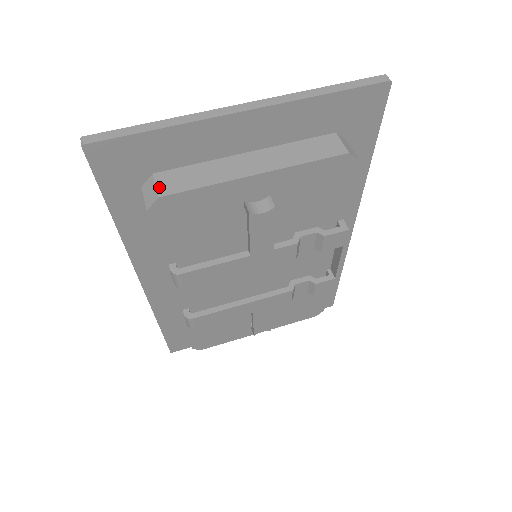
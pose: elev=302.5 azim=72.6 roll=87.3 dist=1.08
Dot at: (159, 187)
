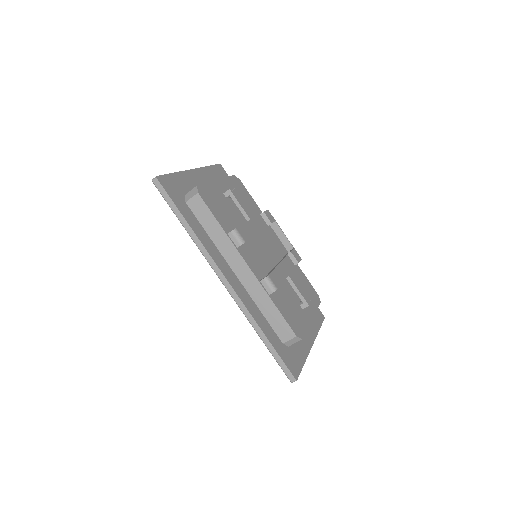
Dot at: (193, 189)
